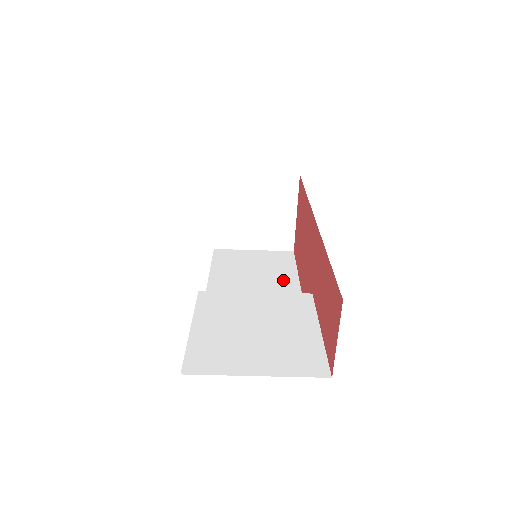
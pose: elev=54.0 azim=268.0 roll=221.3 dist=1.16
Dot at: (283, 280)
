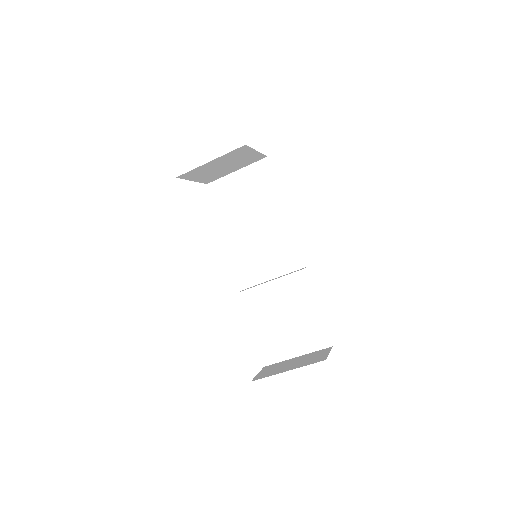
Dot at: (274, 211)
